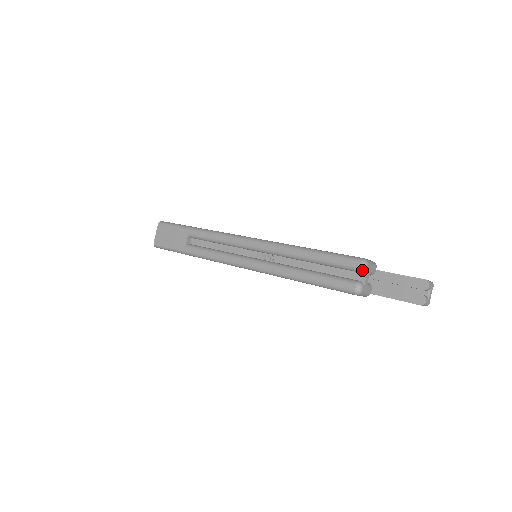
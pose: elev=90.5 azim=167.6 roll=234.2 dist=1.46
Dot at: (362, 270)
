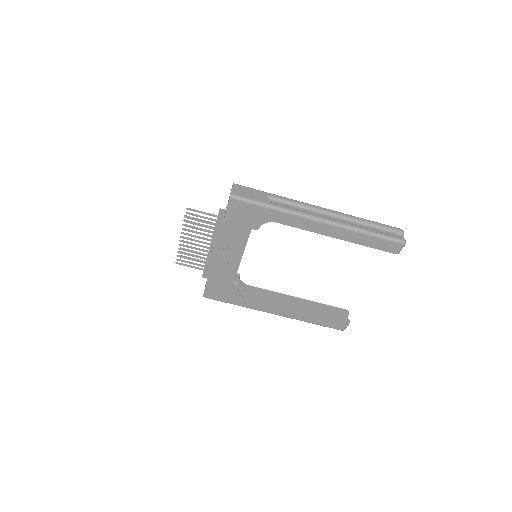
Dot at: (403, 233)
